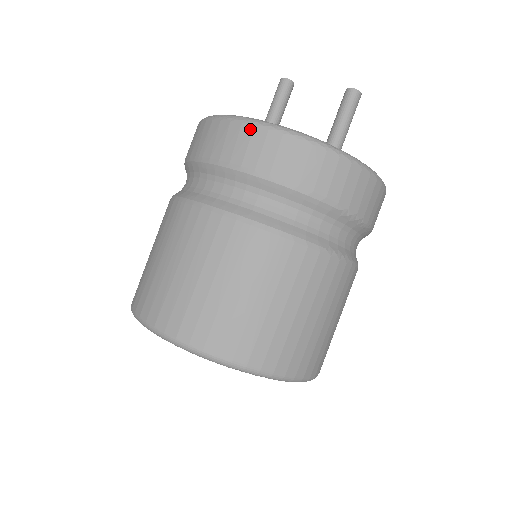
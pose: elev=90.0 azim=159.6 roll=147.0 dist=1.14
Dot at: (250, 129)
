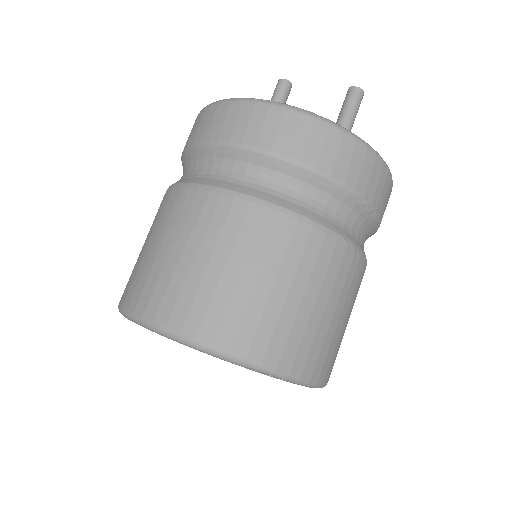
Dot at: (264, 109)
